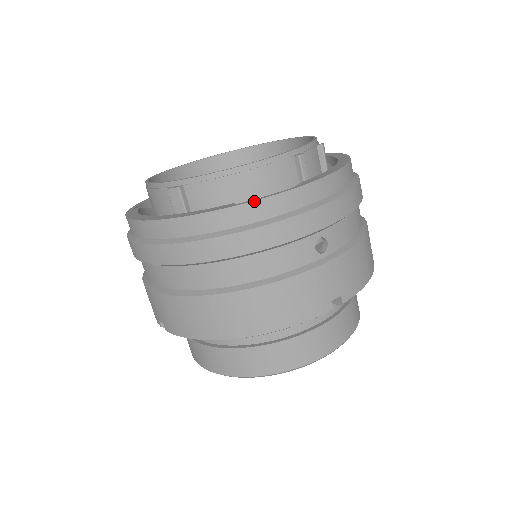
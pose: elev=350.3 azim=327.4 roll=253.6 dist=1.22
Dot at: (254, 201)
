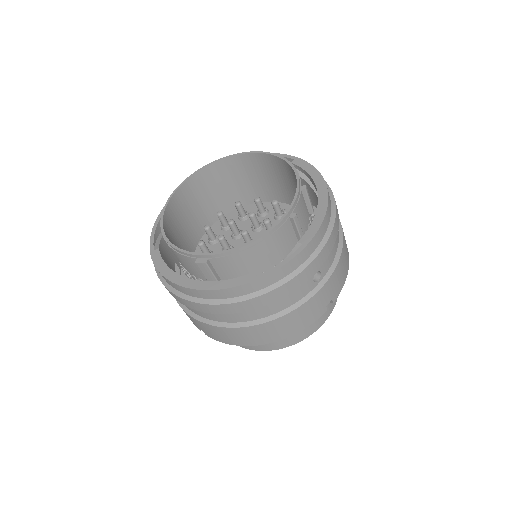
Dot at: (270, 273)
